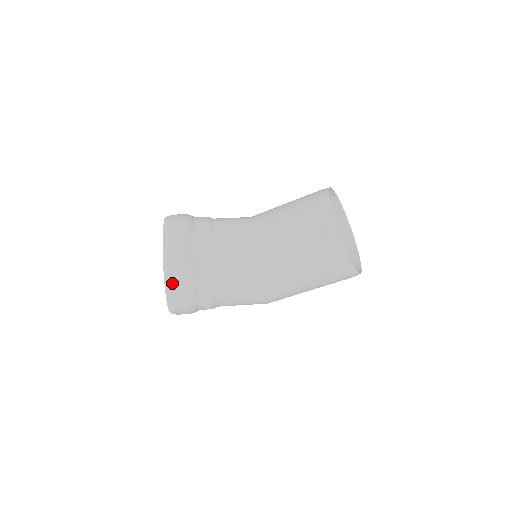
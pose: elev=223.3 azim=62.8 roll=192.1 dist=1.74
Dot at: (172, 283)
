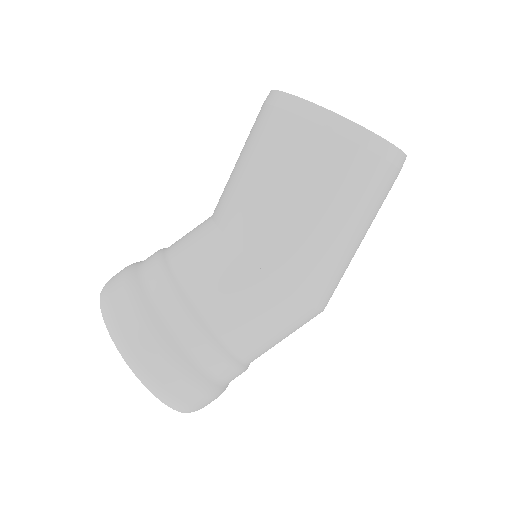
Dot at: (125, 340)
